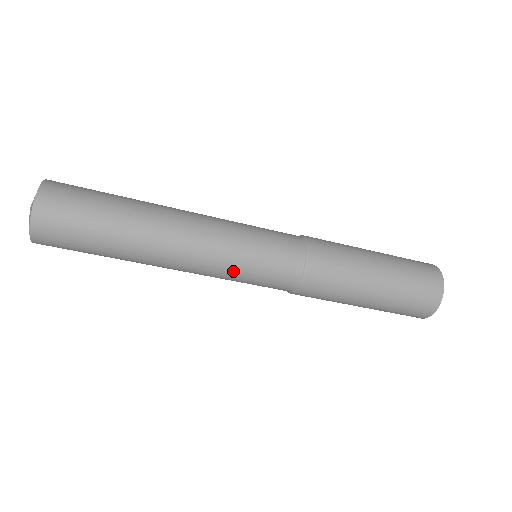
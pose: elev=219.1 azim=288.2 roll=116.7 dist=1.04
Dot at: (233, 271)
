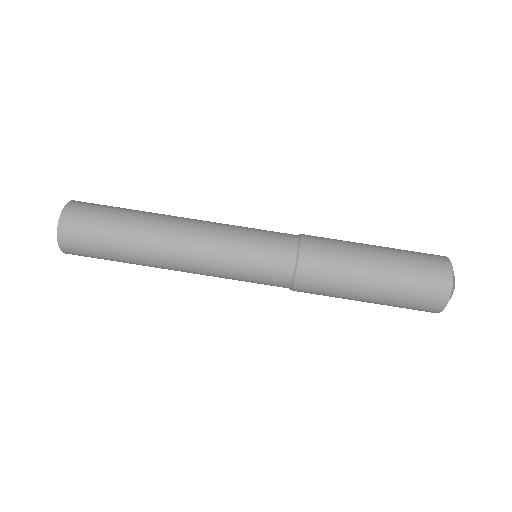
Dot at: (230, 267)
